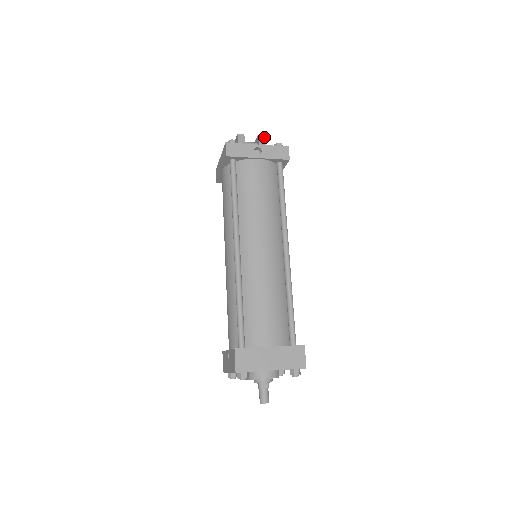
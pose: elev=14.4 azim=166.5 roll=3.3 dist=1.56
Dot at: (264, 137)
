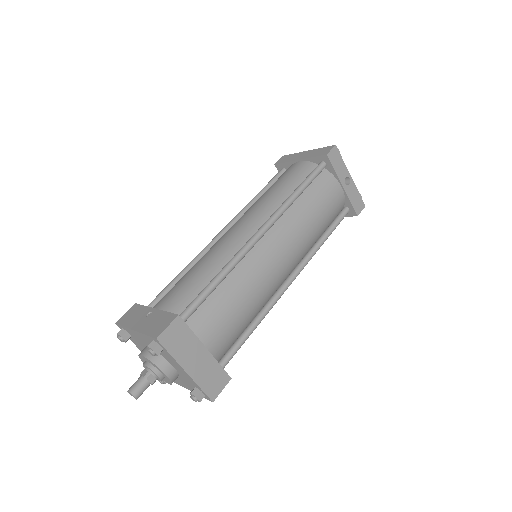
Dot at: occluded
